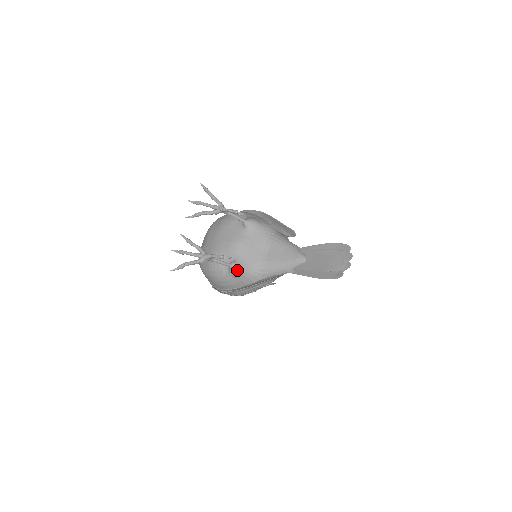
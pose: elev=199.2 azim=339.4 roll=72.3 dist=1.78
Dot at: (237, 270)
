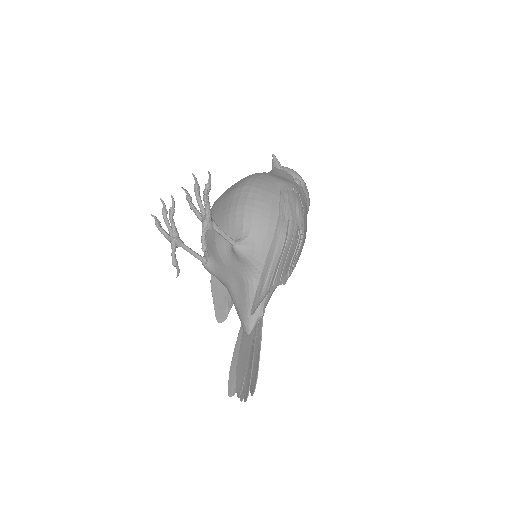
Dot at: (205, 268)
